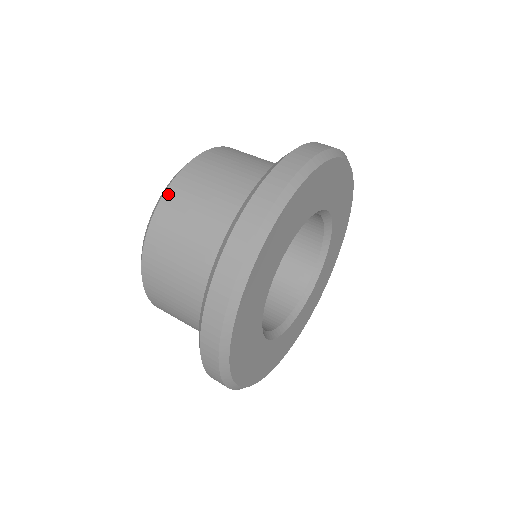
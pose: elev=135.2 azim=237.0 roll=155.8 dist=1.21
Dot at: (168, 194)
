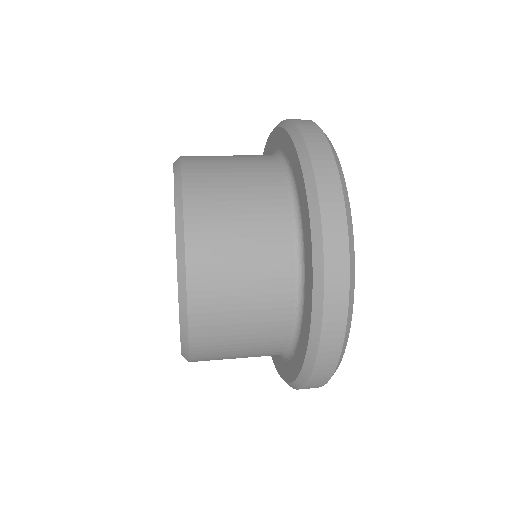
Dot at: (186, 157)
